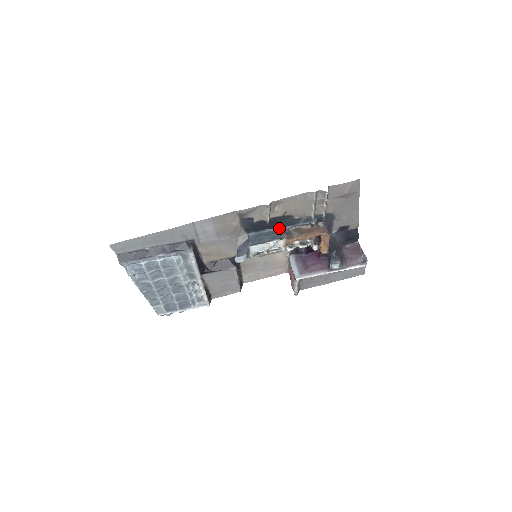
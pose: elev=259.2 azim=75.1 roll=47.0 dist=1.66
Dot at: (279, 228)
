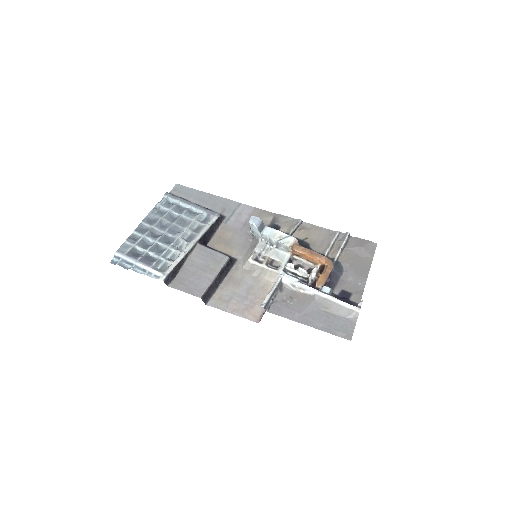
Dot at: occluded
